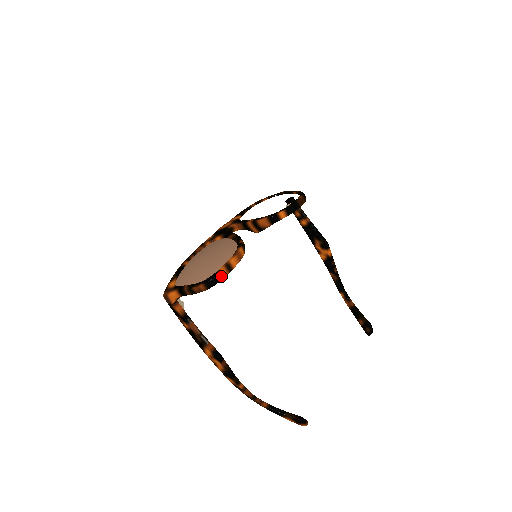
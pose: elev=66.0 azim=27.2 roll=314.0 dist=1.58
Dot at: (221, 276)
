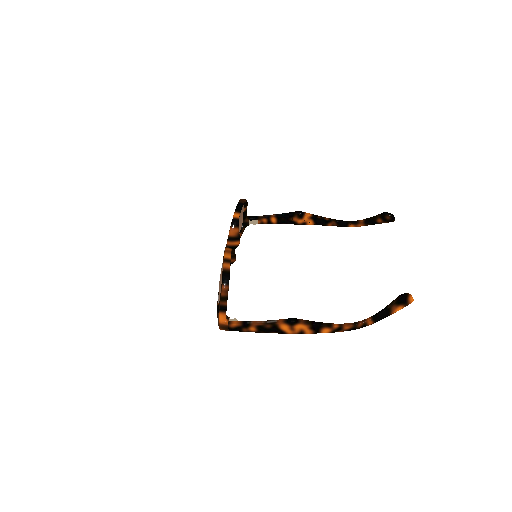
Dot at: (227, 269)
